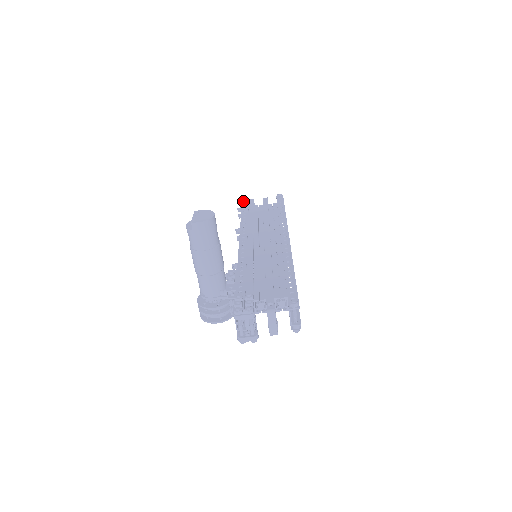
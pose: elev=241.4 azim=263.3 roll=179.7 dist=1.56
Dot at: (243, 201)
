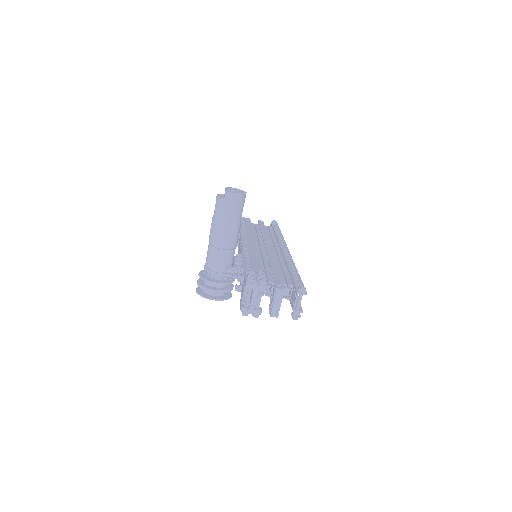
Dot at: occluded
